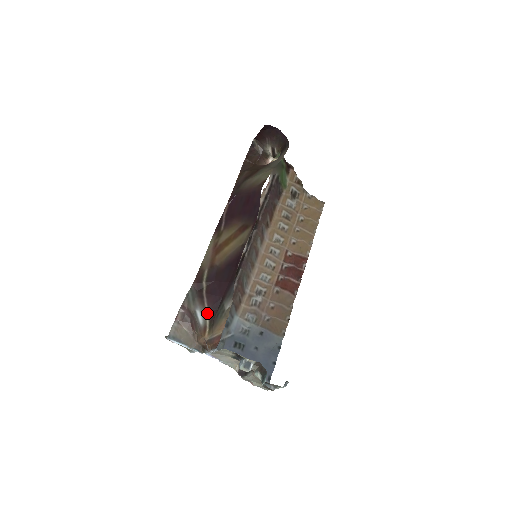
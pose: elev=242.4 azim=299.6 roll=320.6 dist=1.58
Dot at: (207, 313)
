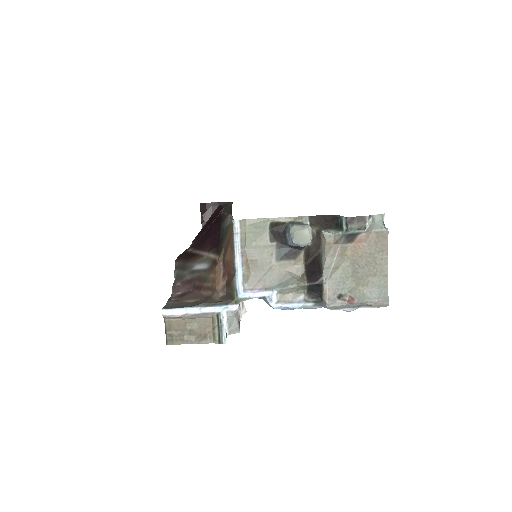
Dot at: (208, 254)
